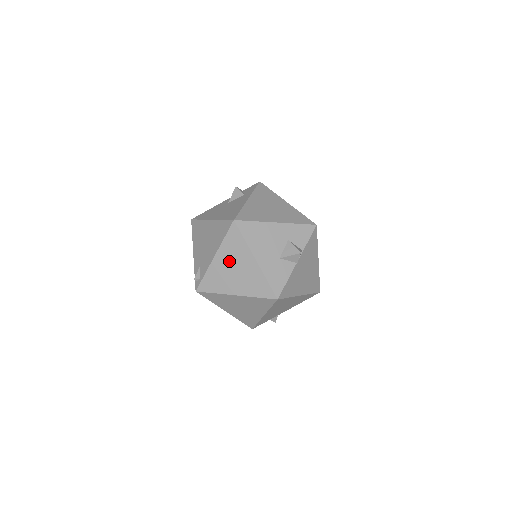
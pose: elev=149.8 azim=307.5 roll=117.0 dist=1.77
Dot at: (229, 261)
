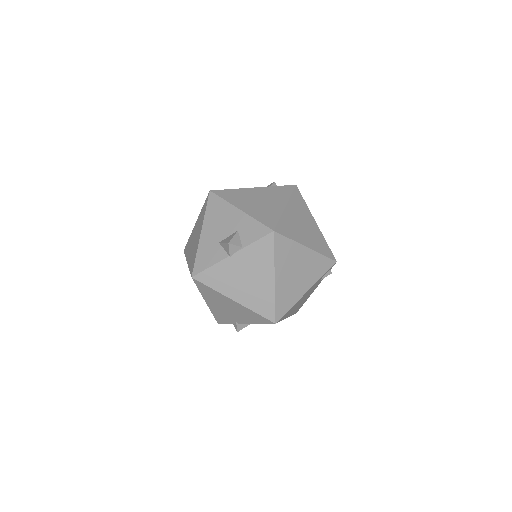
Dot at: (197, 229)
